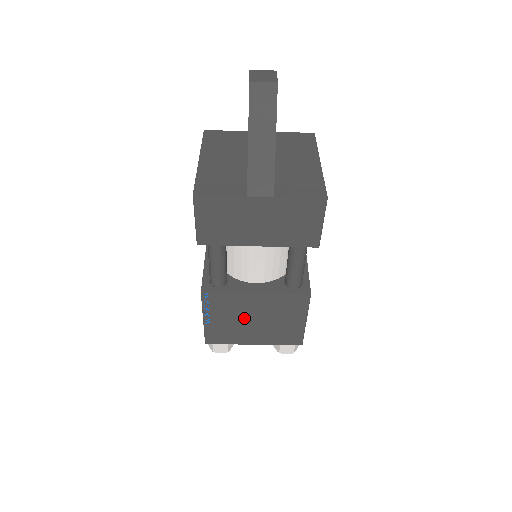
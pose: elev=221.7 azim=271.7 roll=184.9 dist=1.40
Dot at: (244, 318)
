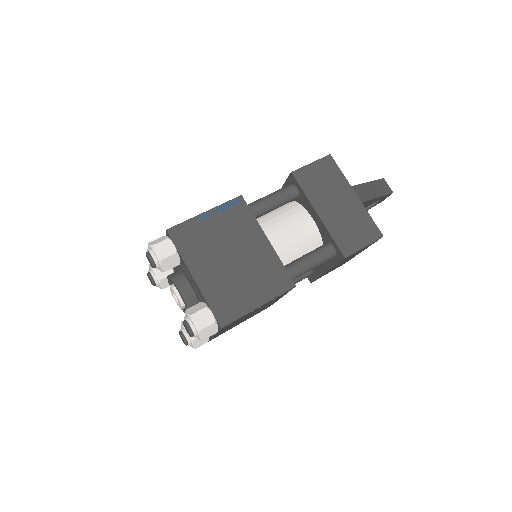
Dot at: (229, 247)
